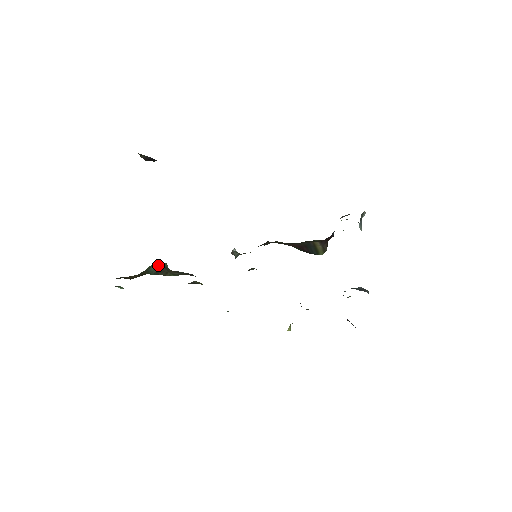
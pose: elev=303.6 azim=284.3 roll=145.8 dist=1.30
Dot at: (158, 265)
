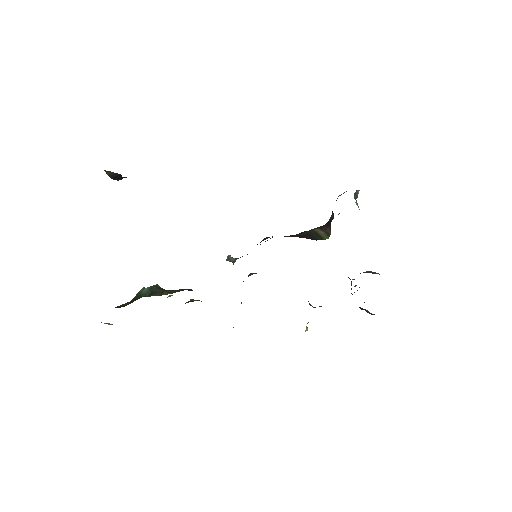
Dot at: (150, 287)
